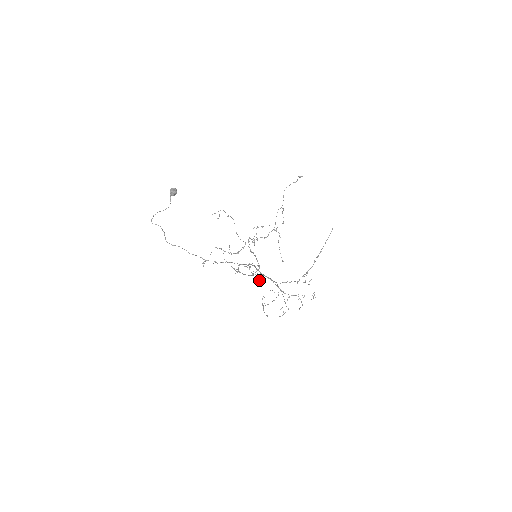
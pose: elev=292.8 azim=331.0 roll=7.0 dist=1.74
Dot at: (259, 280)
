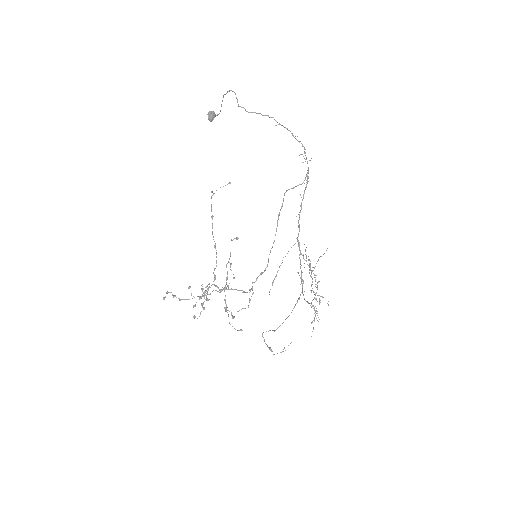
Dot at: (279, 267)
